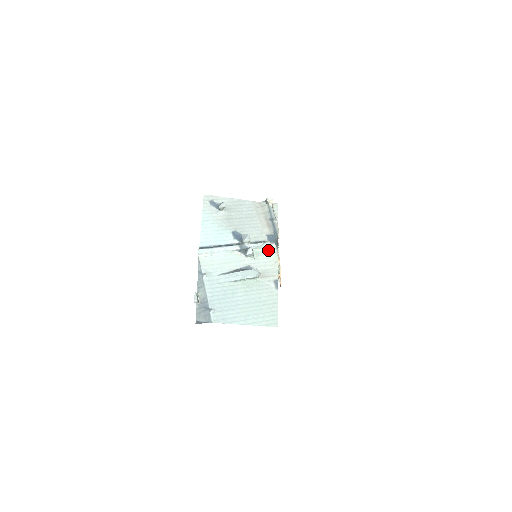
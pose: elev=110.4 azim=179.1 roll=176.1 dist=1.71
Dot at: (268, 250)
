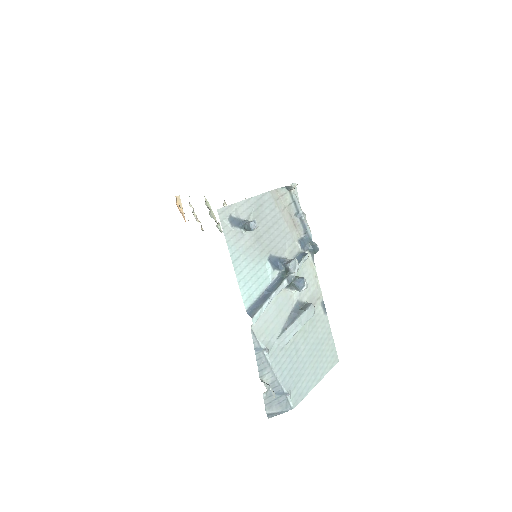
Dot at: (305, 264)
